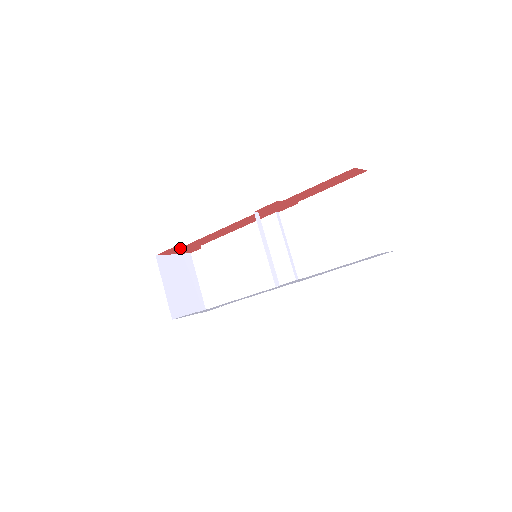
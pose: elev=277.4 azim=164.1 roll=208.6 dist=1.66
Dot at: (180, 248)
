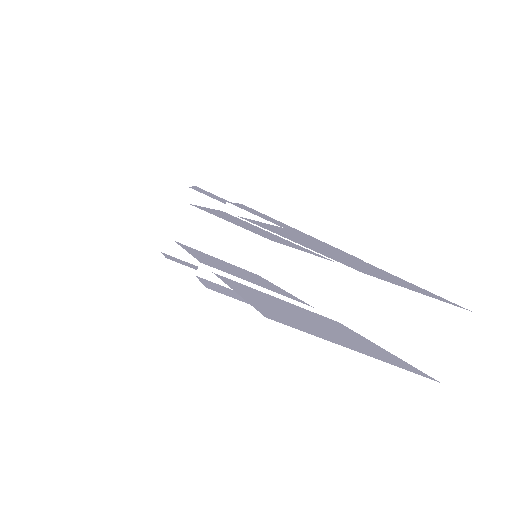
Dot at: occluded
